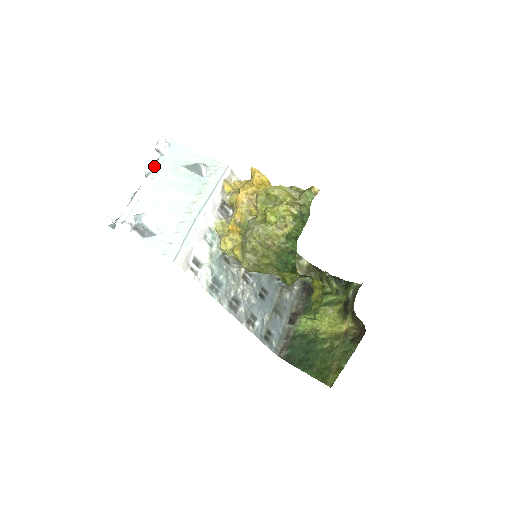
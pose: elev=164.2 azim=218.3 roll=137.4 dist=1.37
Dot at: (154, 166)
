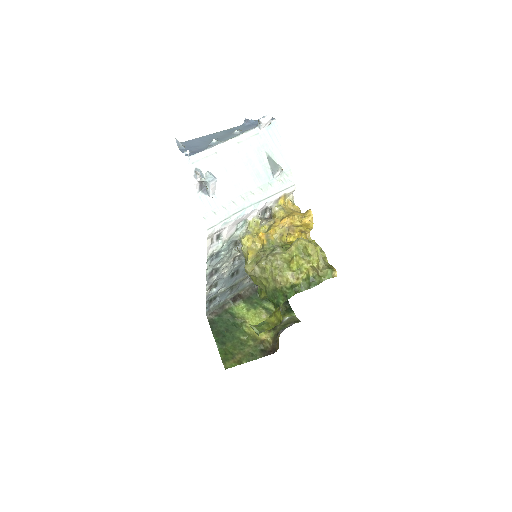
Dot at: (247, 132)
